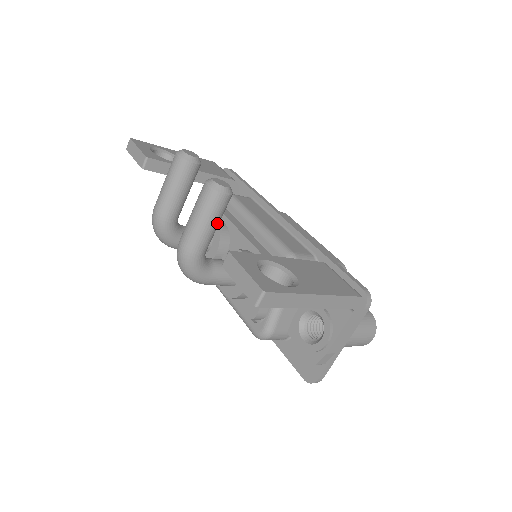
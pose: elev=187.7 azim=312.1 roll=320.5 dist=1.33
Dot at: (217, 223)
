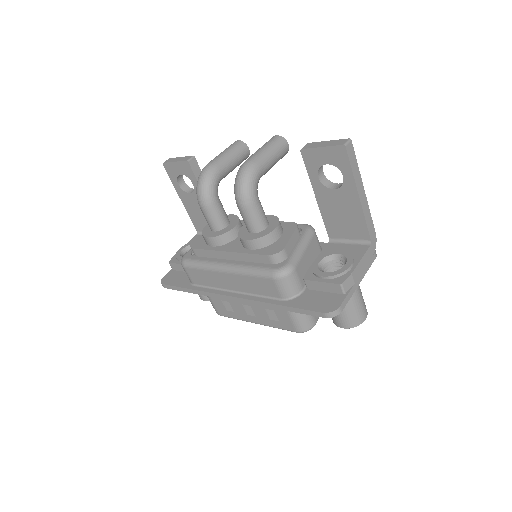
Dot at: (276, 160)
